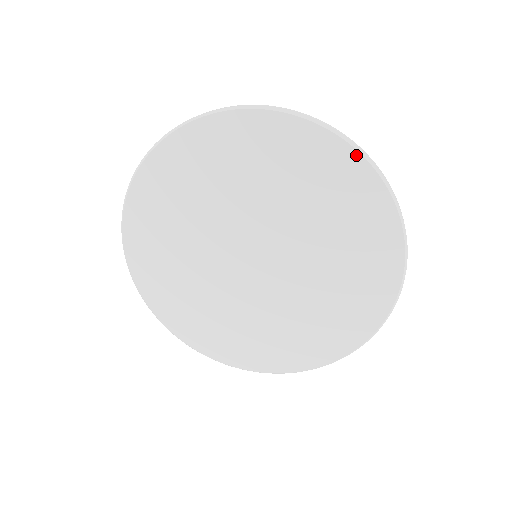
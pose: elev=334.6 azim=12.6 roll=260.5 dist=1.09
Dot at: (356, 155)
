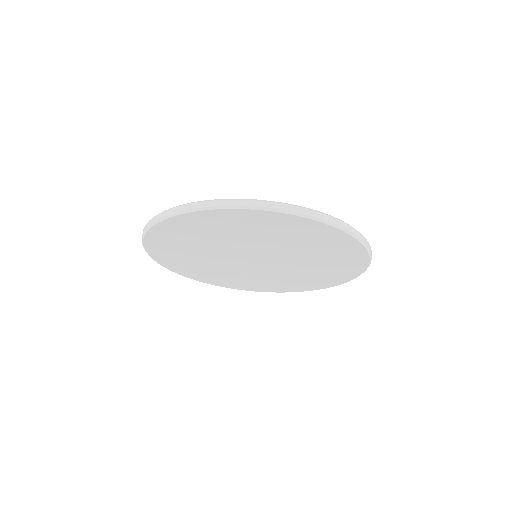
Dot at: (360, 273)
